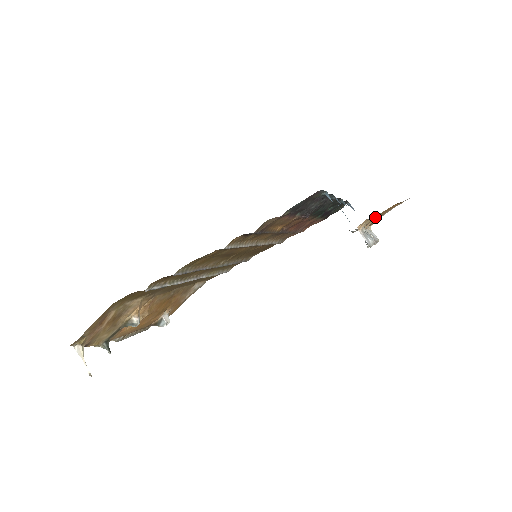
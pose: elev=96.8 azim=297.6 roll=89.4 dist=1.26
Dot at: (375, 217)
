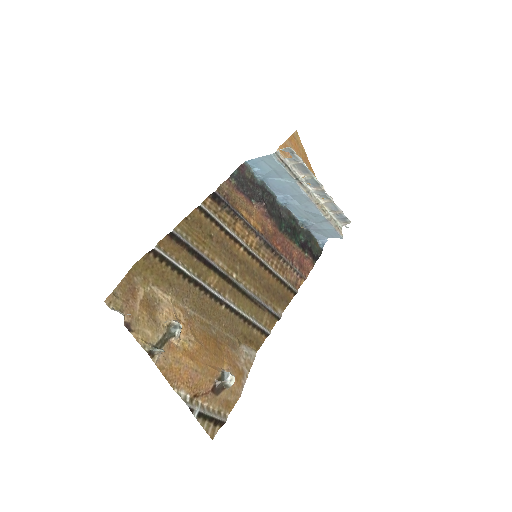
Dot at: occluded
